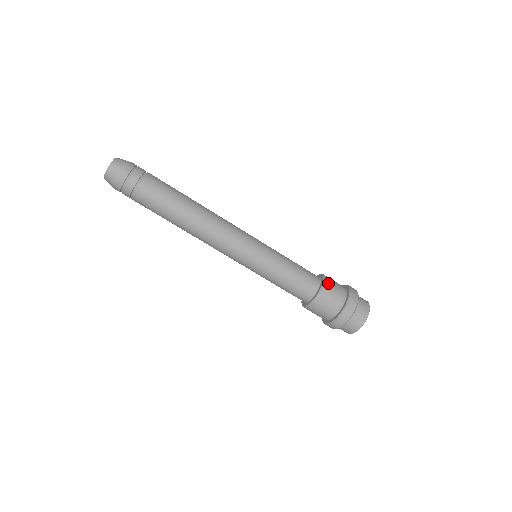
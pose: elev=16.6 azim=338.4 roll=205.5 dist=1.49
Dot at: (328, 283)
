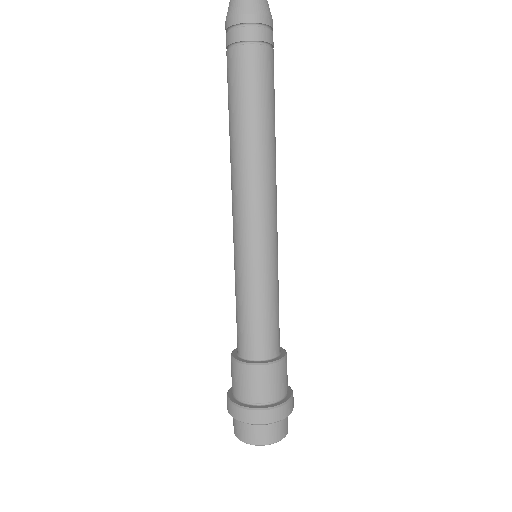
Dot at: occluded
